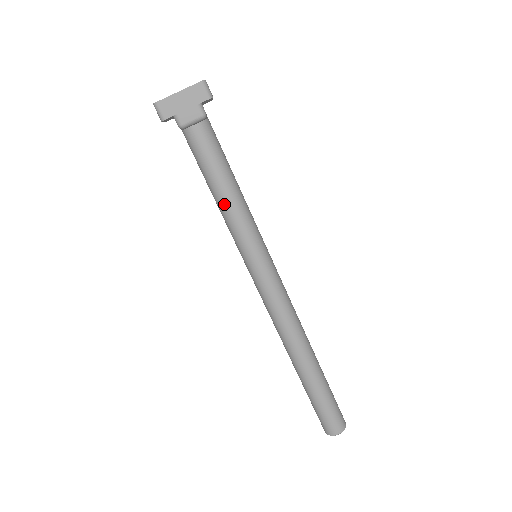
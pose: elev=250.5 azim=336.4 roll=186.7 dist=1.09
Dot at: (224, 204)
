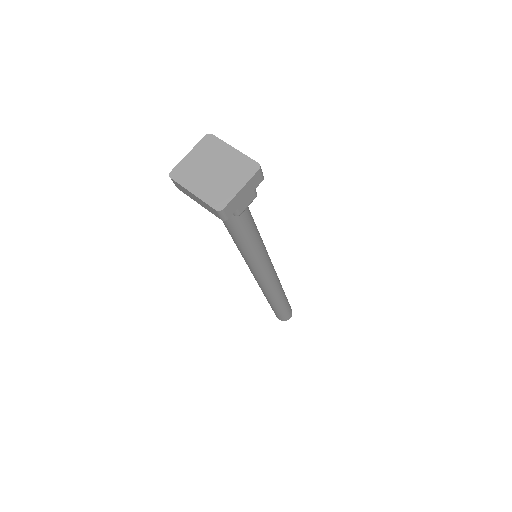
Dot at: (248, 242)
